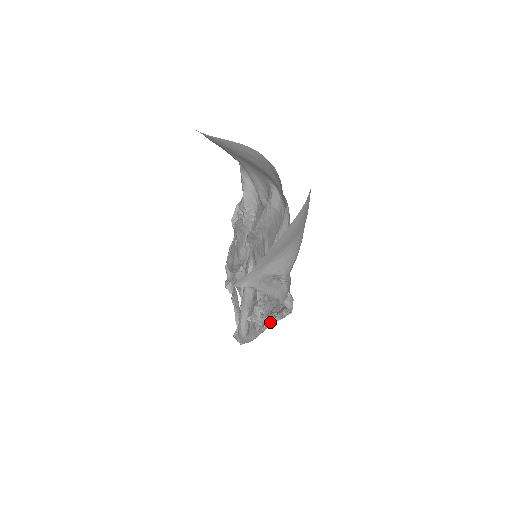
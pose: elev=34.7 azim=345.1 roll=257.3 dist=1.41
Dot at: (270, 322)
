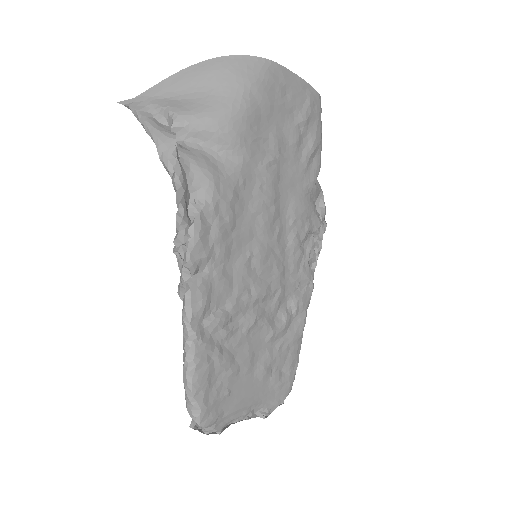
Dot at: (182, 270)
